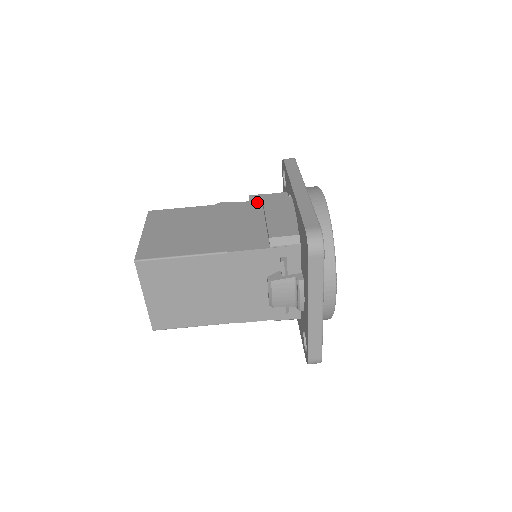
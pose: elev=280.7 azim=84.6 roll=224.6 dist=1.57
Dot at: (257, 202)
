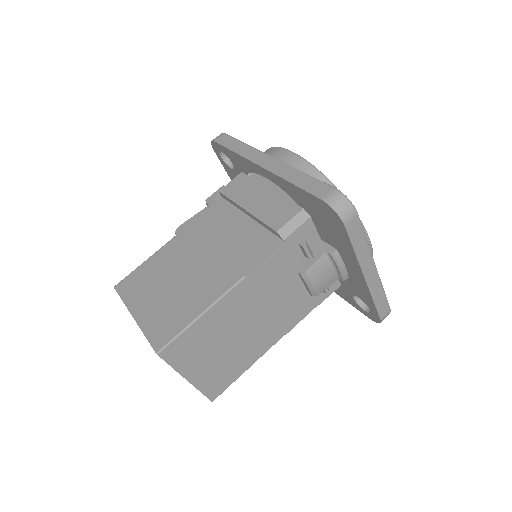
Dot at: (219, 202)
